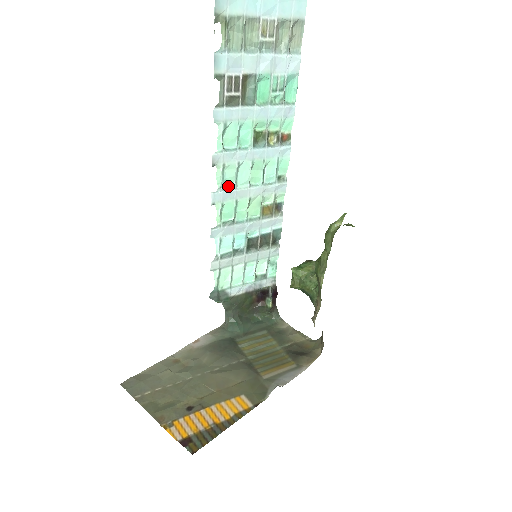
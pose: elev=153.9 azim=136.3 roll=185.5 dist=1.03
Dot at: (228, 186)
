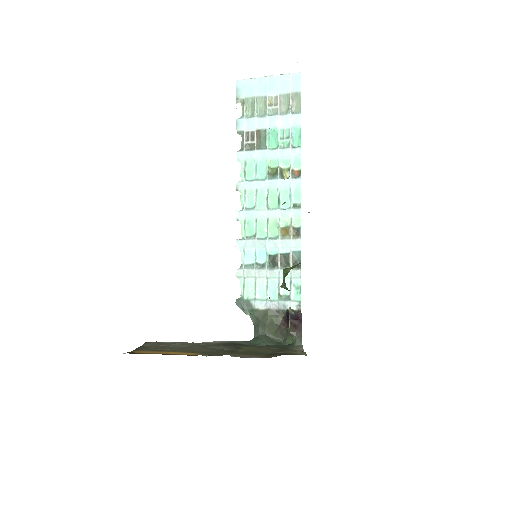
Dot at: (250, 208)
